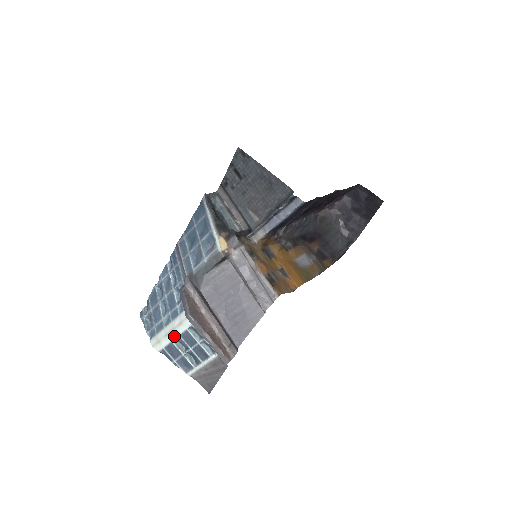
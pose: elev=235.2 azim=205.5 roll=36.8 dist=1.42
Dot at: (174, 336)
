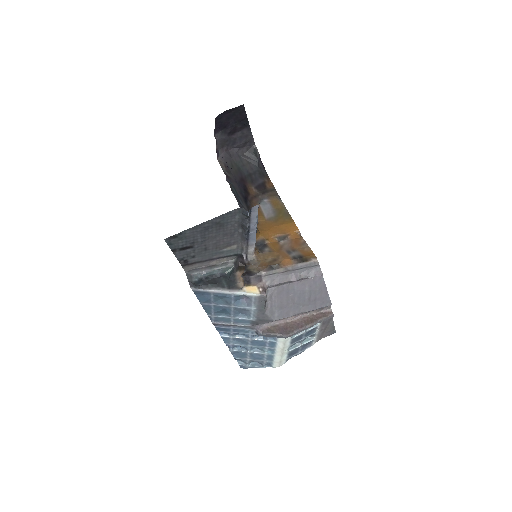
Dot at: (287, 350)
